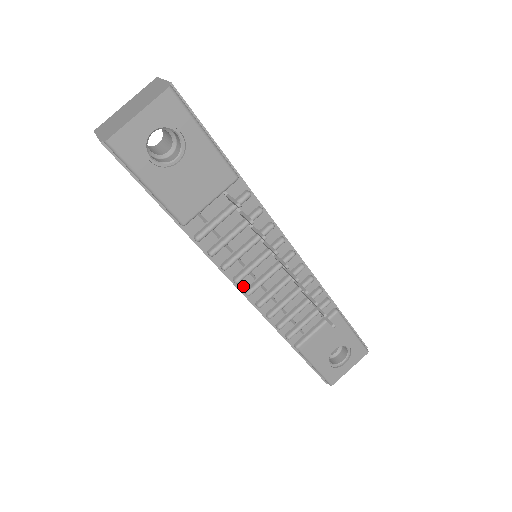
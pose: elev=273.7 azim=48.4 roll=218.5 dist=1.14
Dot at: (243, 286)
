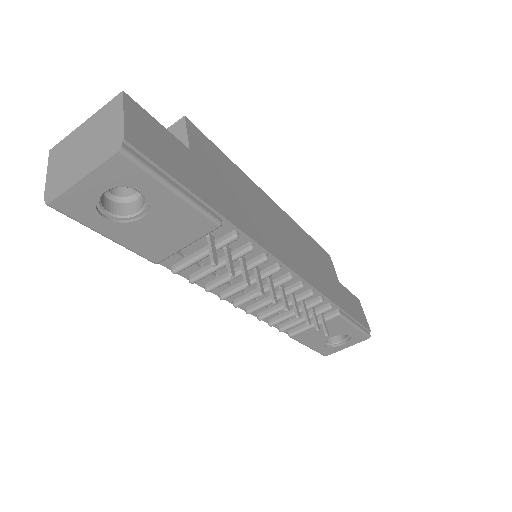
Dot at: (231, 298)
